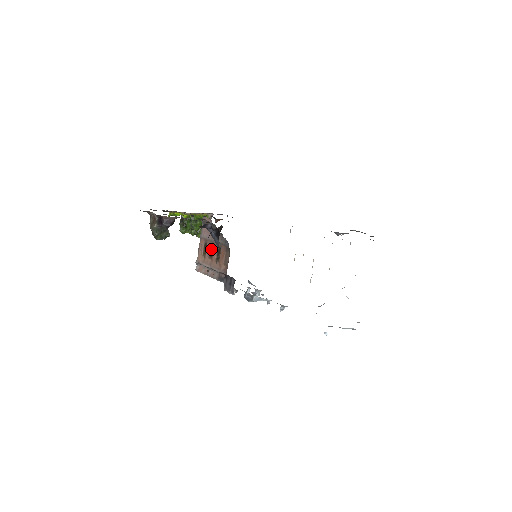
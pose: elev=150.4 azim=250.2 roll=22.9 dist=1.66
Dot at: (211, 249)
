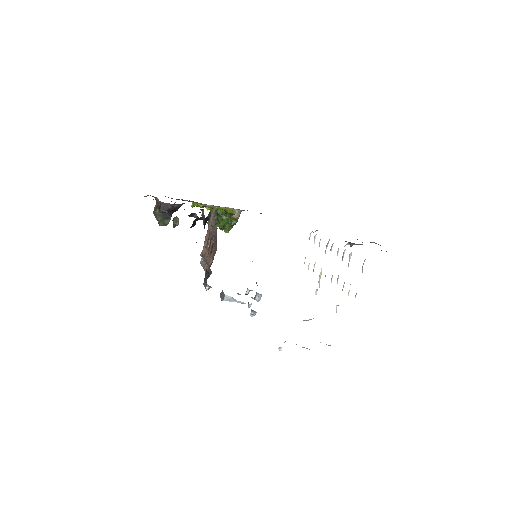
Dot at: (210, 242)
